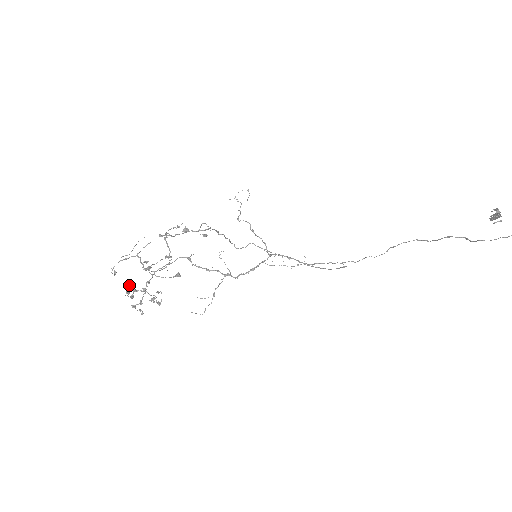
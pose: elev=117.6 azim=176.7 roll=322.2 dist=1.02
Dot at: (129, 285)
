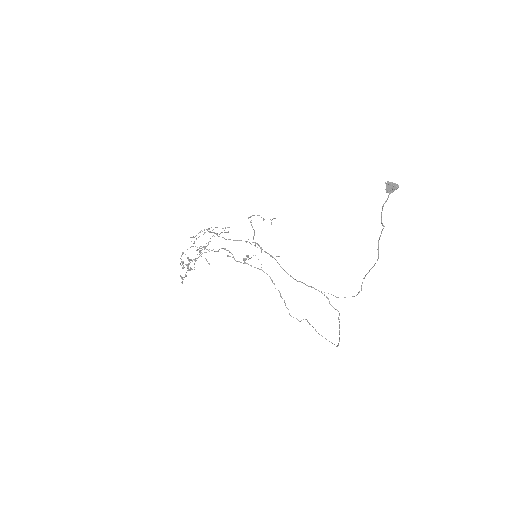
Dot at: (183, 252)
